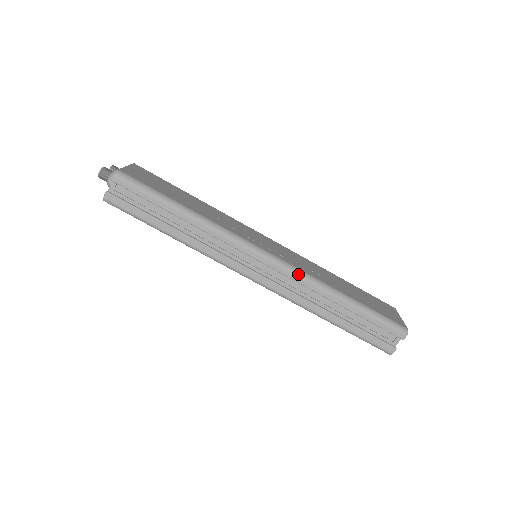
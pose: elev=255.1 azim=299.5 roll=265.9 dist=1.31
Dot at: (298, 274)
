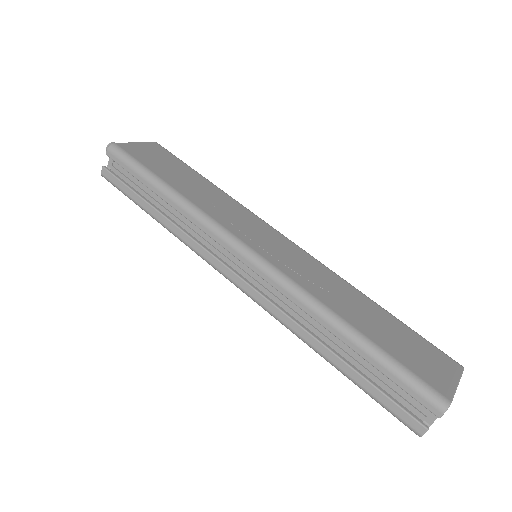
Dot at: (284, 283)
